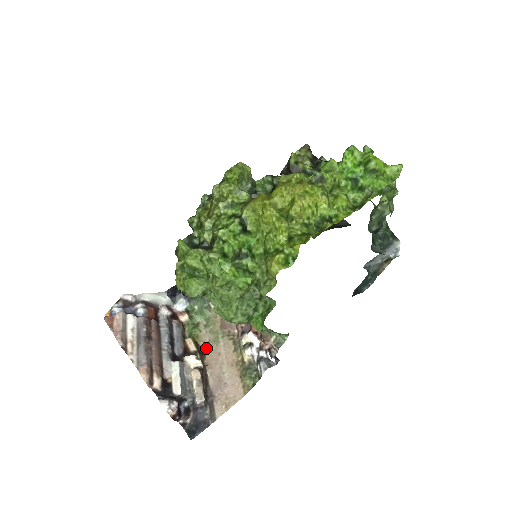
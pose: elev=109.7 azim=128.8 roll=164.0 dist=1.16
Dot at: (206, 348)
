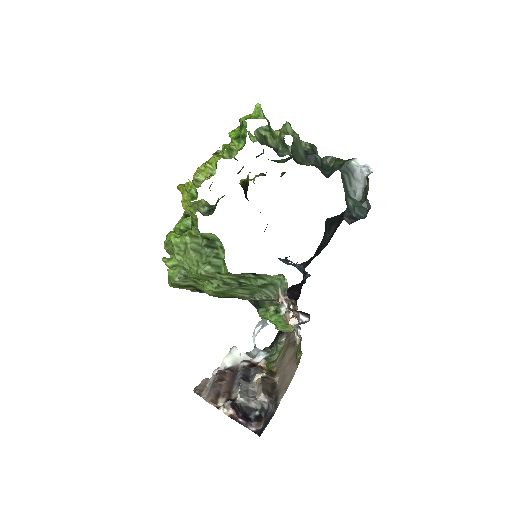
Dot at: (278, 368)
